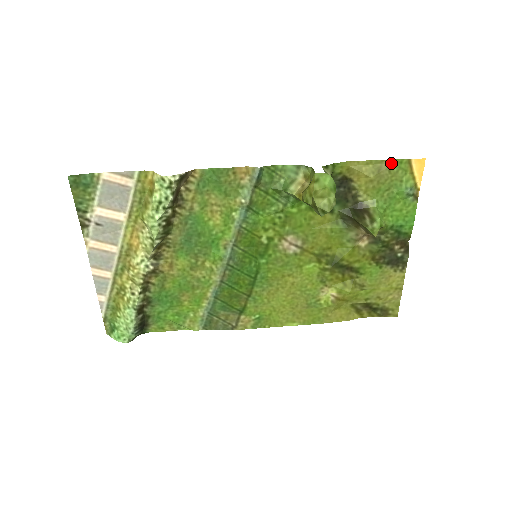
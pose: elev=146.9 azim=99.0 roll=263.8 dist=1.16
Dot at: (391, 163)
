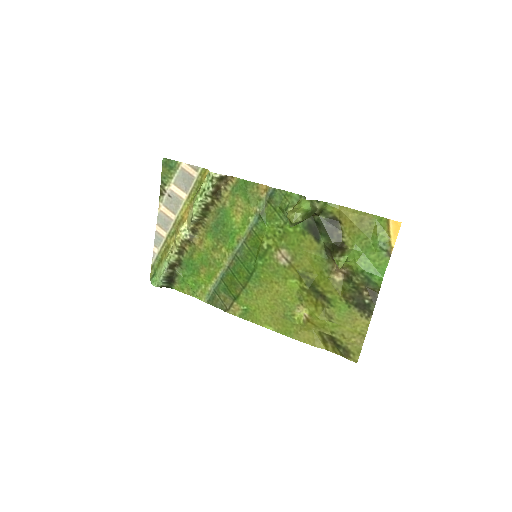
Dot at: (373, 218)
